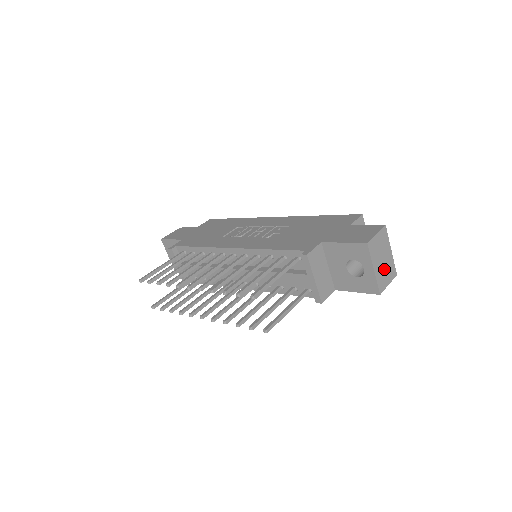
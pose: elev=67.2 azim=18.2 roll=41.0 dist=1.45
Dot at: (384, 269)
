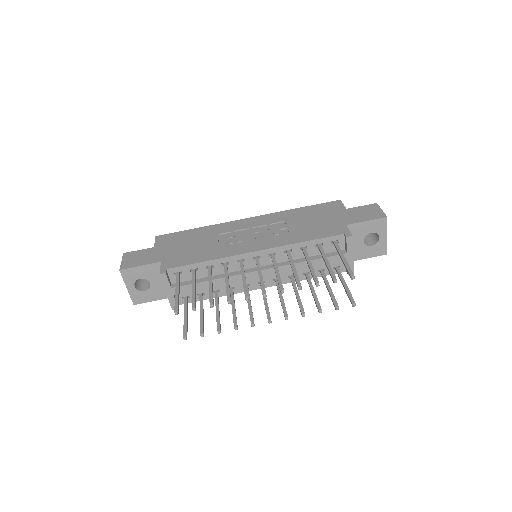
Dot at: occluded
